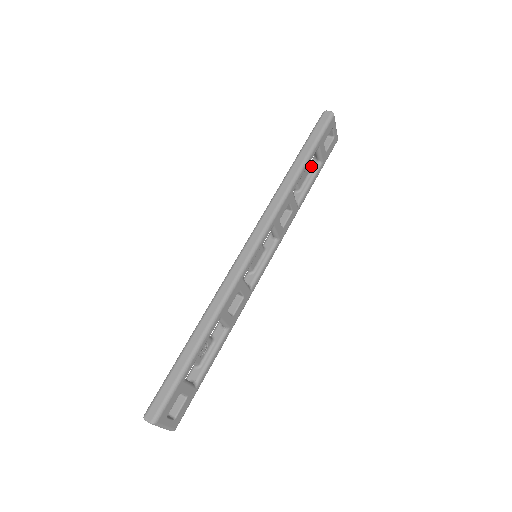
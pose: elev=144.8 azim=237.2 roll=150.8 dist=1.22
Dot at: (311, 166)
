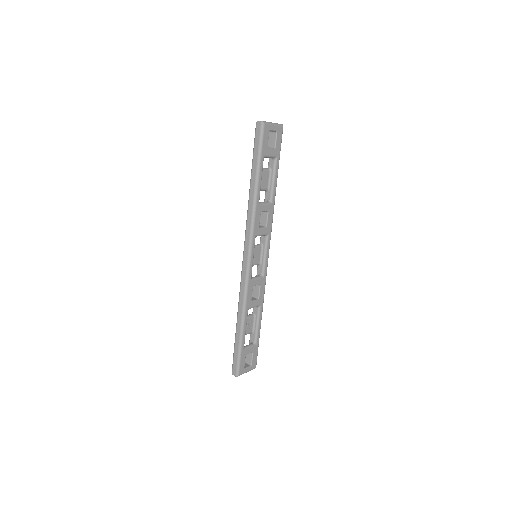
Dot at: (270, 164)
